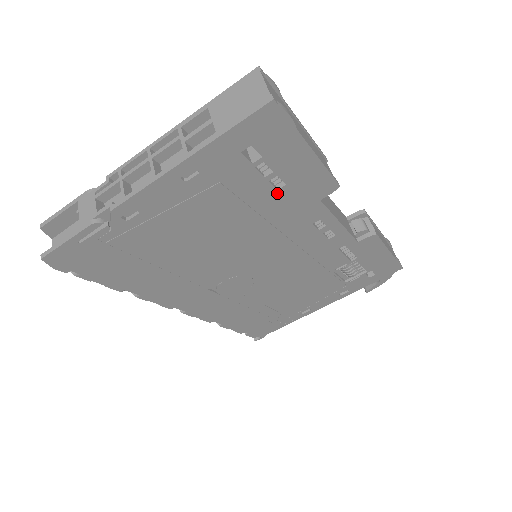
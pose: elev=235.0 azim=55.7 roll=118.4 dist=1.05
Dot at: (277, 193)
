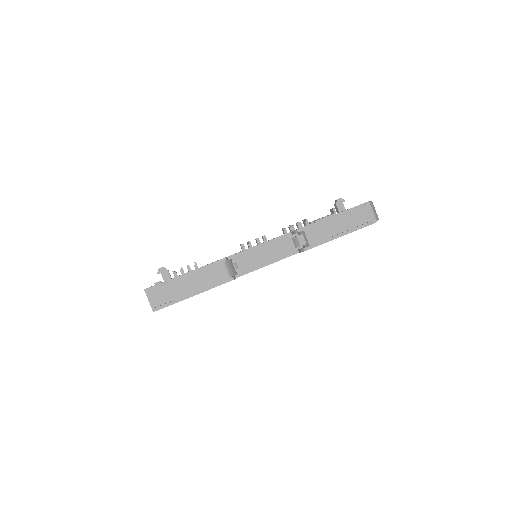
Dot at: occluded
